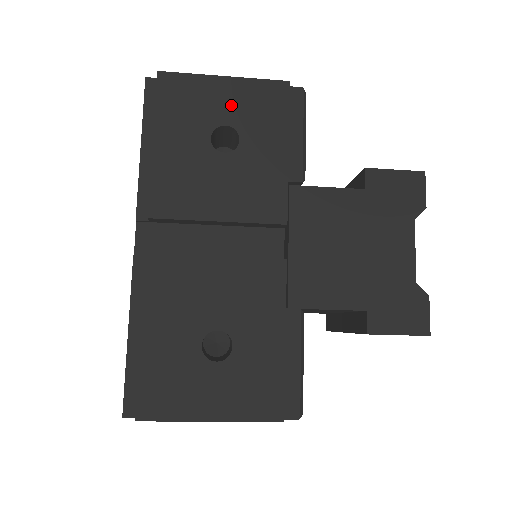
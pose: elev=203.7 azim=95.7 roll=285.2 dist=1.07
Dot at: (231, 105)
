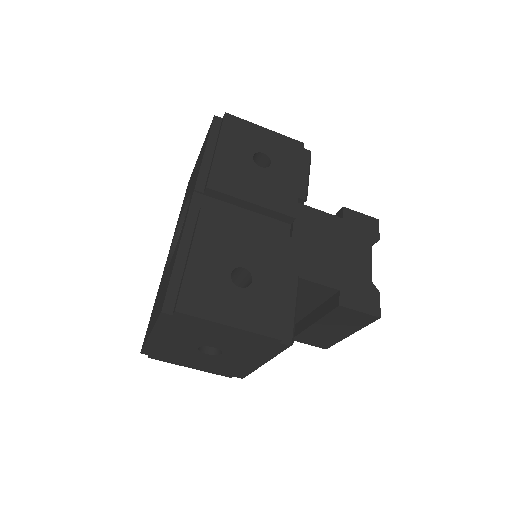
Dot at: (268, 144)
